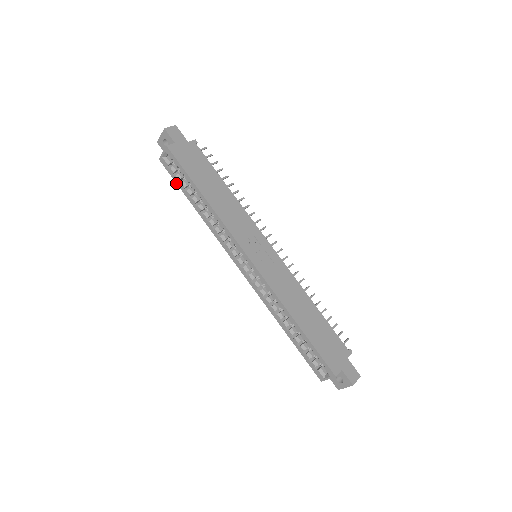
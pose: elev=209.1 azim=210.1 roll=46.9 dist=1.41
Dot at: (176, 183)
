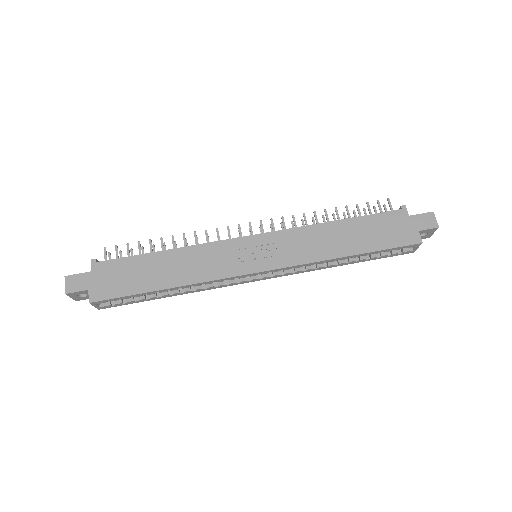
Dot at: occluded
